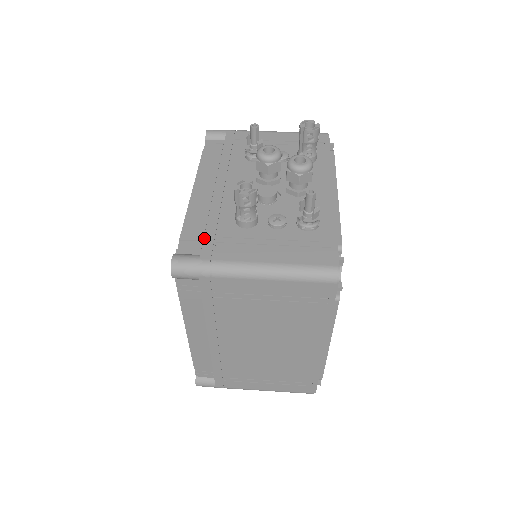
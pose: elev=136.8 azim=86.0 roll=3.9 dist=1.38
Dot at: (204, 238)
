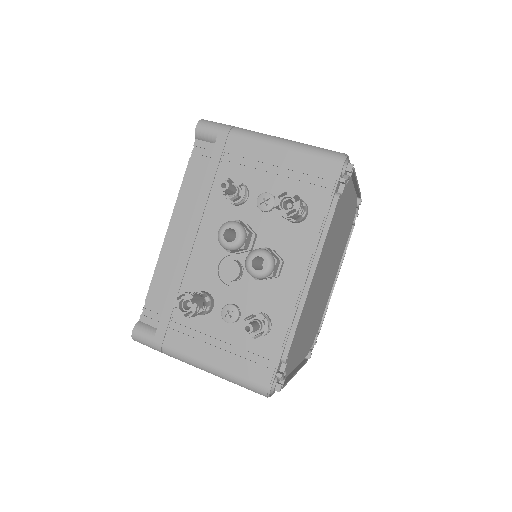
Dot at: (161, 315)
